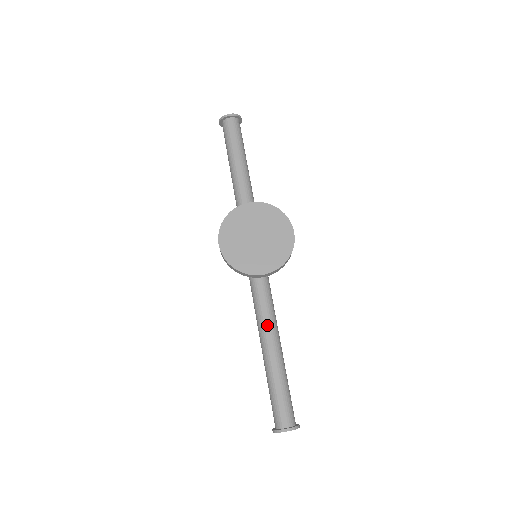
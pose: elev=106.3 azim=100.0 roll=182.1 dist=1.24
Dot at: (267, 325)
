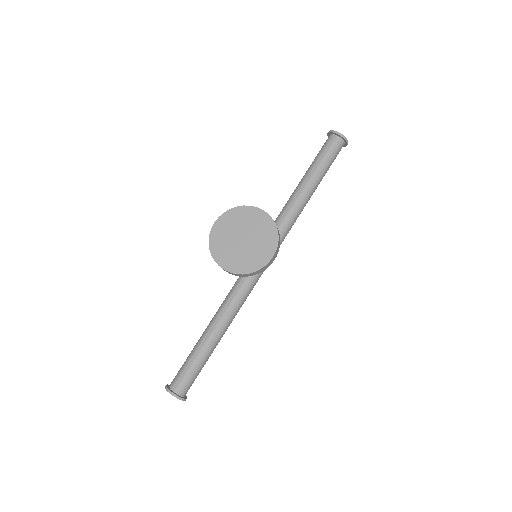
Dot at: (223, 312)
